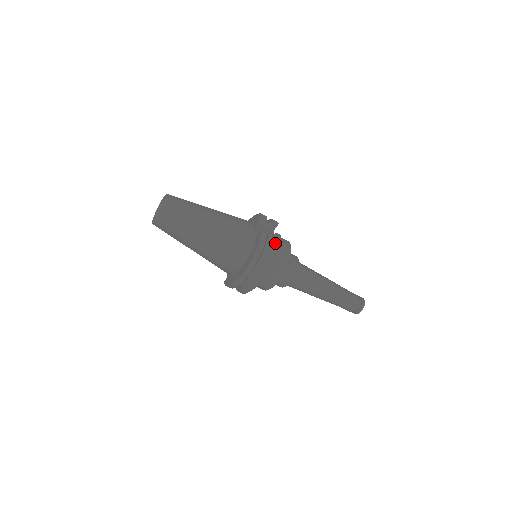
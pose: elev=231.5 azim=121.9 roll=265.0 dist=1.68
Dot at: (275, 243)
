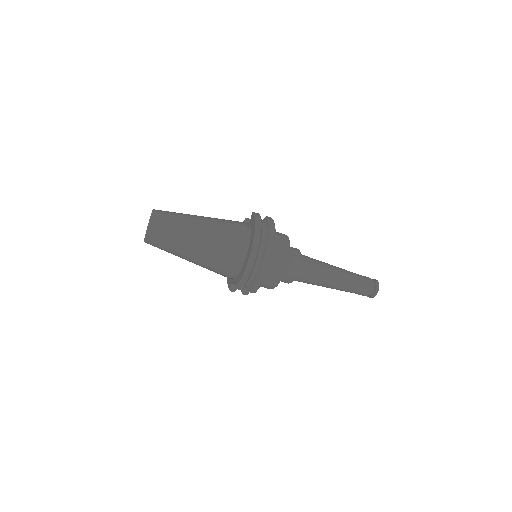
Dot at: (269, 218)
